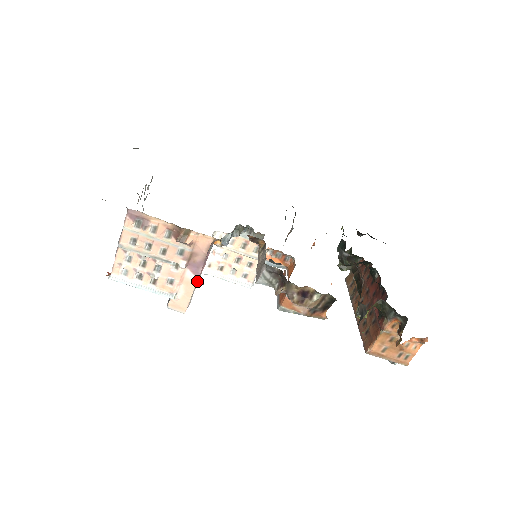
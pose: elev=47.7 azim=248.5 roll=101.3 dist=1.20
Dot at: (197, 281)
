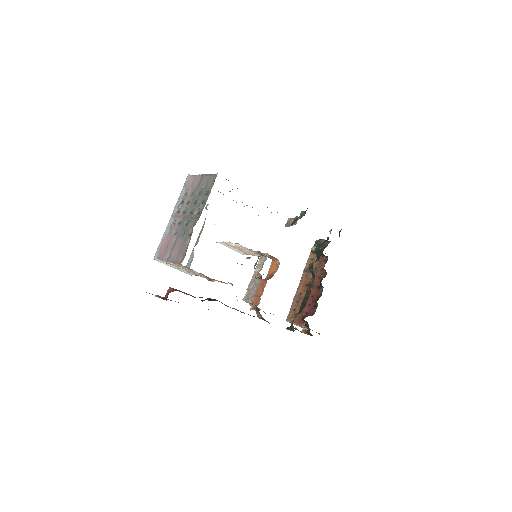
Dot at: occluded
